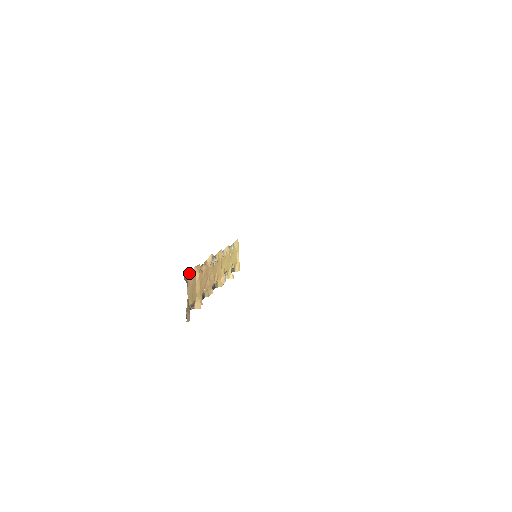
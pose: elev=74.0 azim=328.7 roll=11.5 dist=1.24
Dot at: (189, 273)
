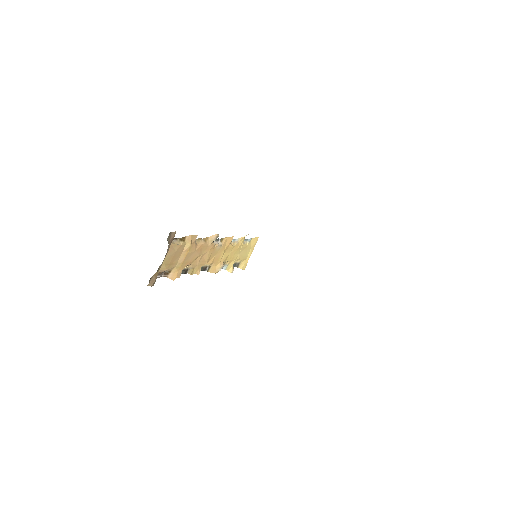
Dot at: (180, 238)
